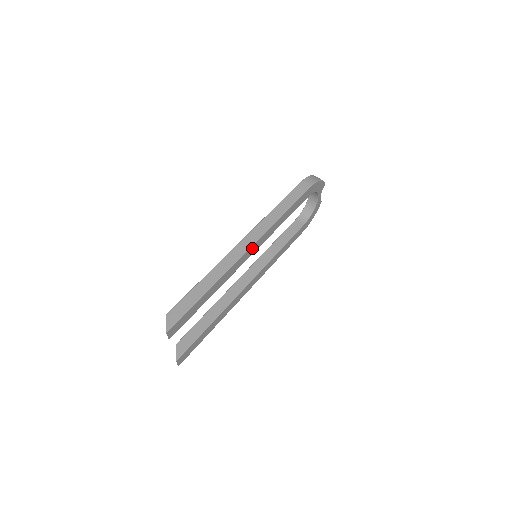
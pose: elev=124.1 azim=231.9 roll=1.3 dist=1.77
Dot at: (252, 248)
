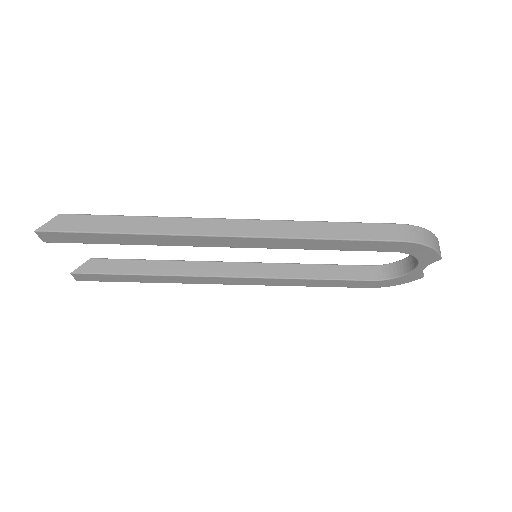
Dot at: (235, 240)
